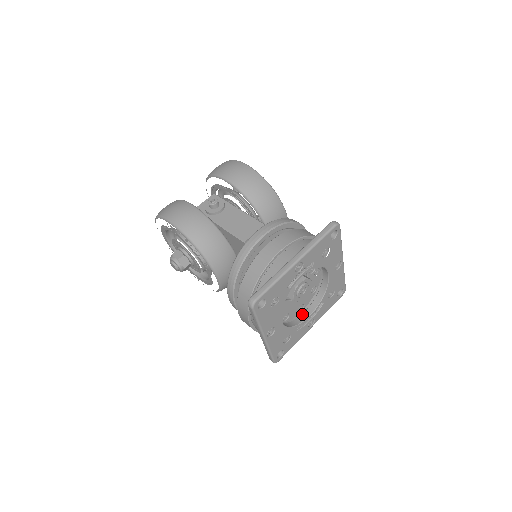
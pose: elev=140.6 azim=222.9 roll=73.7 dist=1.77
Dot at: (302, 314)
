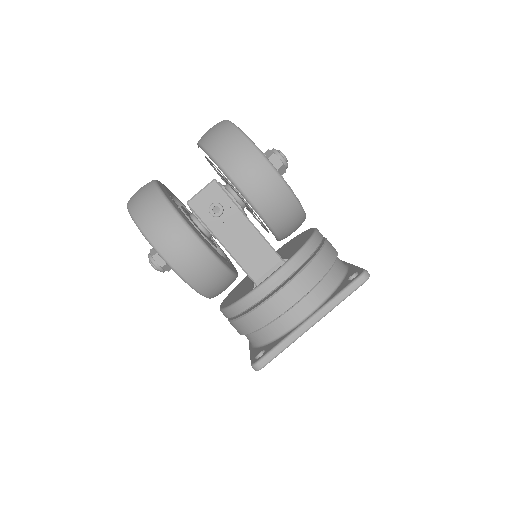
Dot at: occluded
